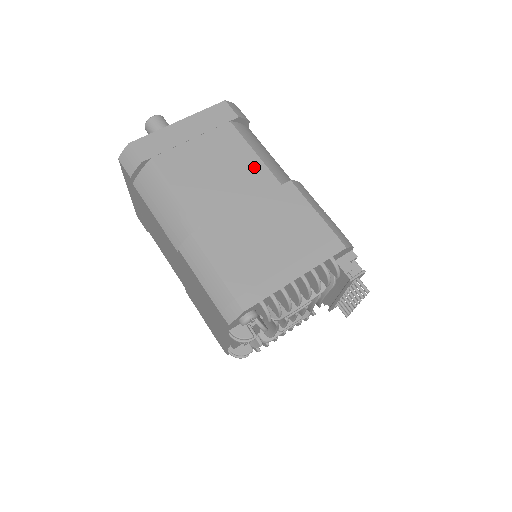
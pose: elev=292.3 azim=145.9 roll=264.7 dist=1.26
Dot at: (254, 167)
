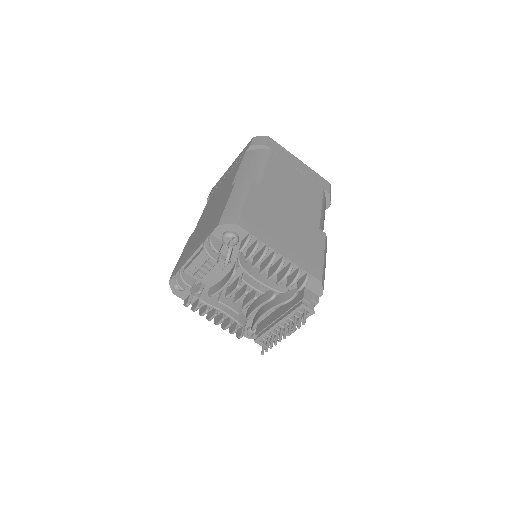
Dot at: (314, 209)
